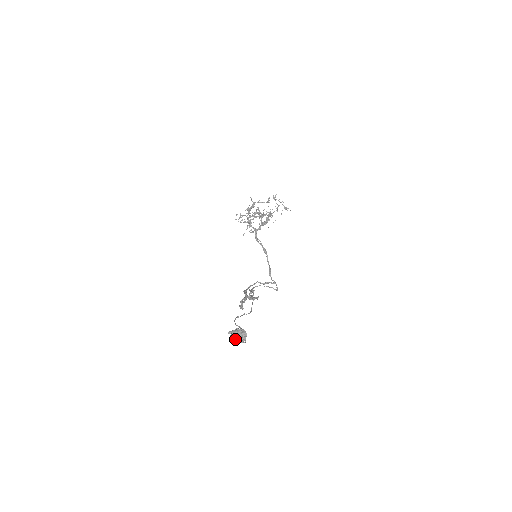
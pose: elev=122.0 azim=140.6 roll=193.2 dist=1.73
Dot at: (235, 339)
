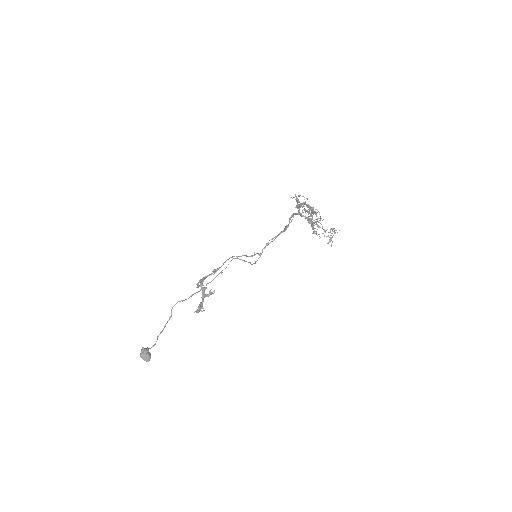
Dot at: (140, 356)
